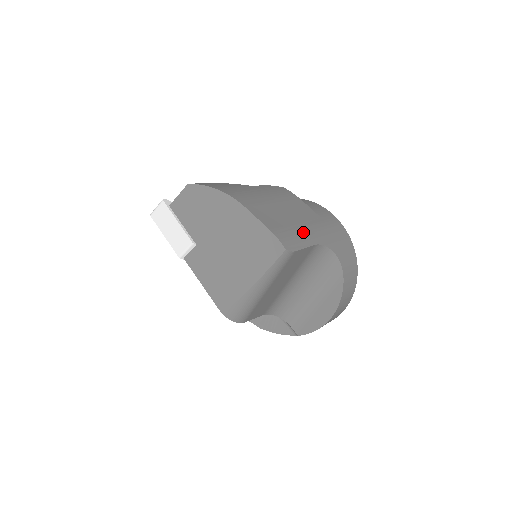
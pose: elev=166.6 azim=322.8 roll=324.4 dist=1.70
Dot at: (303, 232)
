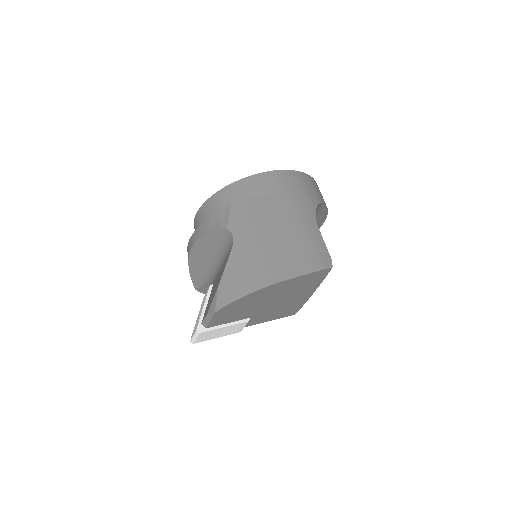
Dot at: (308, 232)
